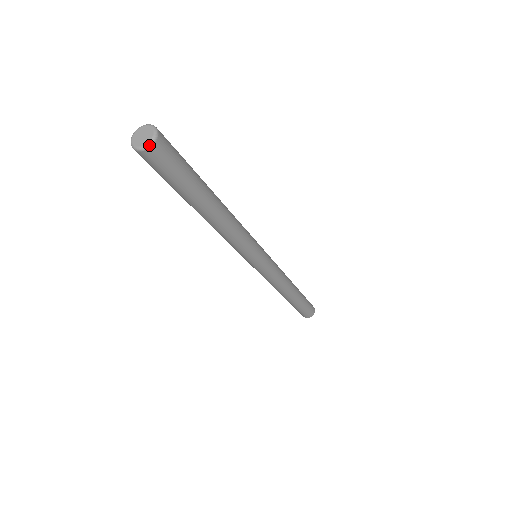
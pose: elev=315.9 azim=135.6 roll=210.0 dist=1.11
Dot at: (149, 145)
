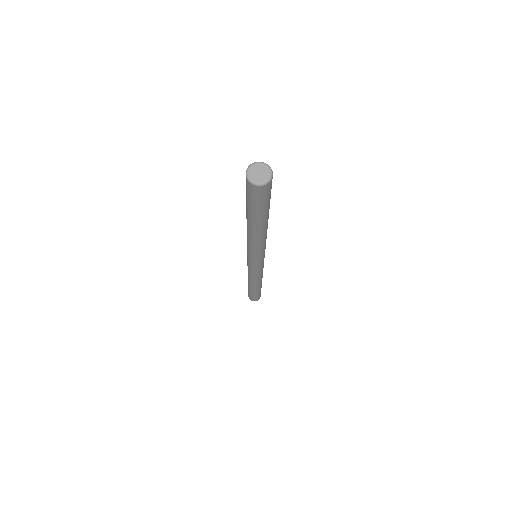
Dot at: (270, 179)
